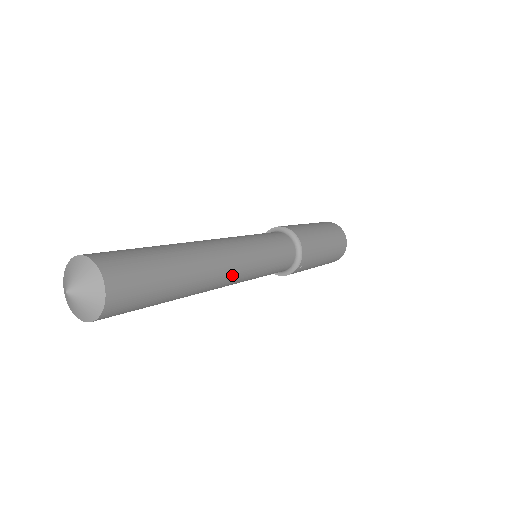
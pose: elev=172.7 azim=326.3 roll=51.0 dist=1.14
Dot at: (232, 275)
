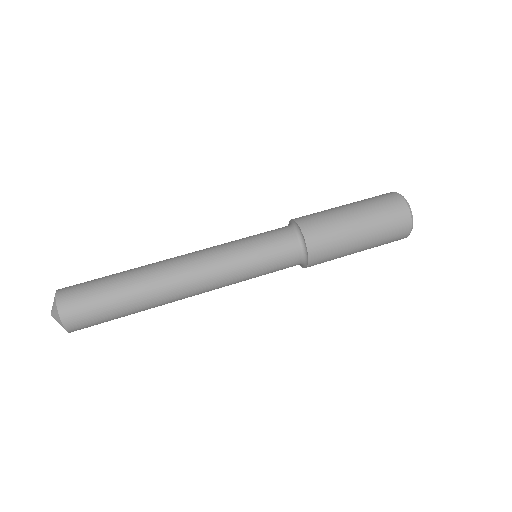
Dot at: (201, 293)
